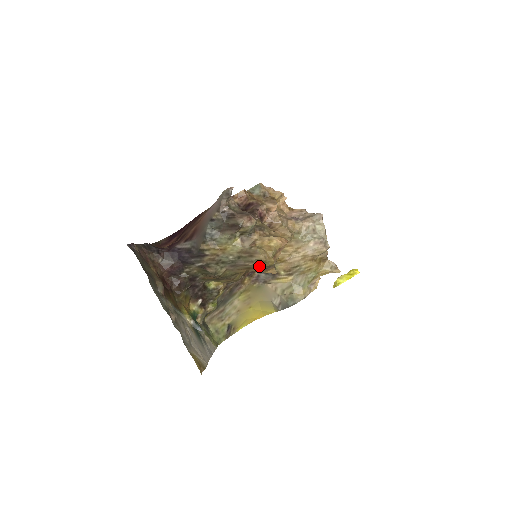
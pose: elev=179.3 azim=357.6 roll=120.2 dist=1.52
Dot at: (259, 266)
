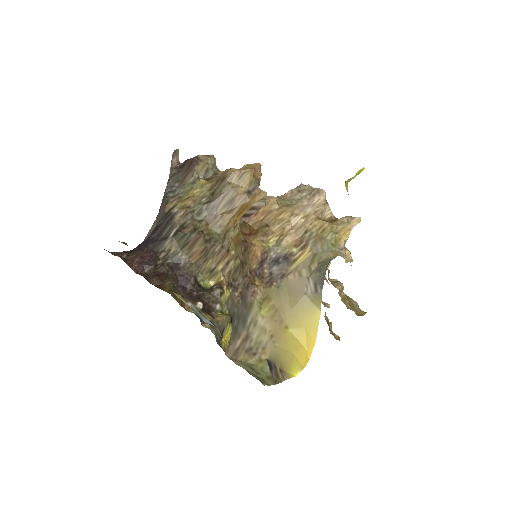
Dot at: (240, 190)
